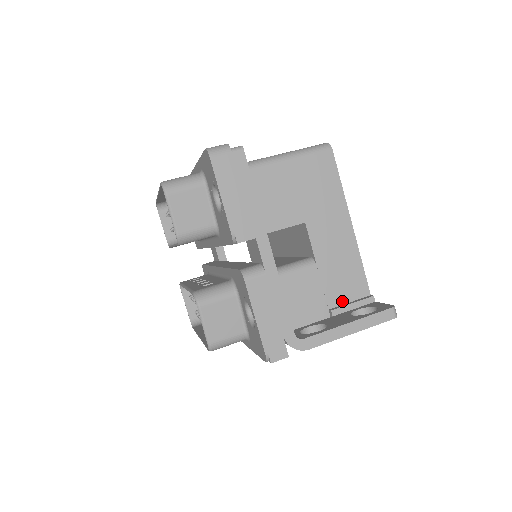
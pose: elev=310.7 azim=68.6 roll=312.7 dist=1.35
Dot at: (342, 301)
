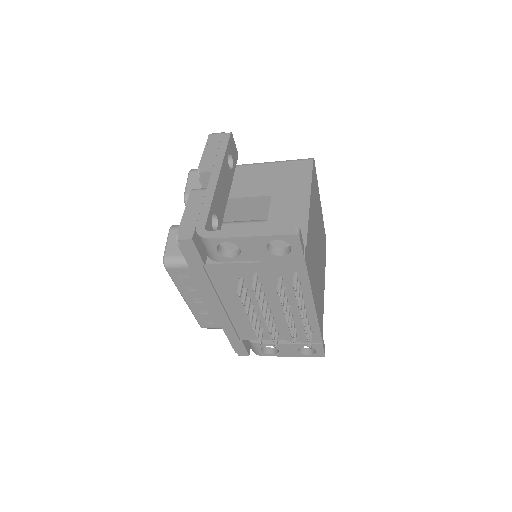
Dot at: occluded
